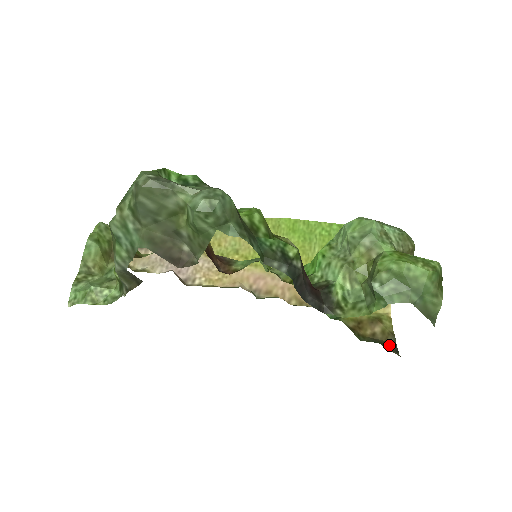
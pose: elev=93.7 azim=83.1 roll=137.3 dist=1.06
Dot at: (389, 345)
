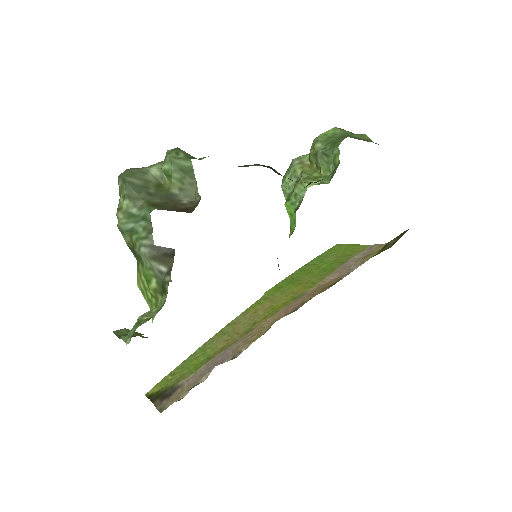
Dot at: occluded
